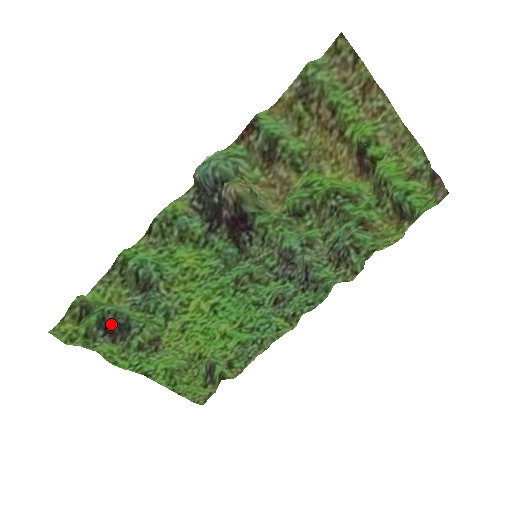
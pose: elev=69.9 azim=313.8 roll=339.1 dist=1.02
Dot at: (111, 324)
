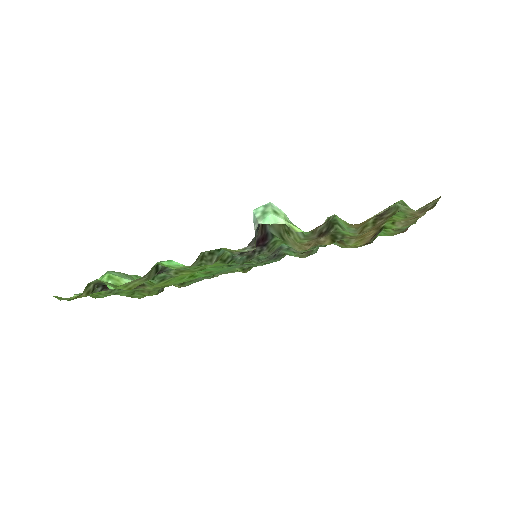
Dot at: occluded
